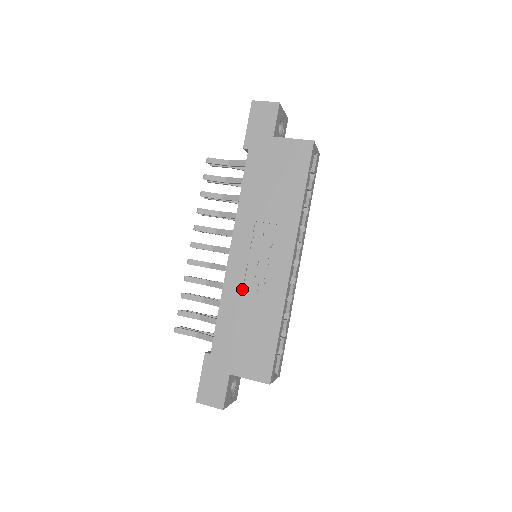
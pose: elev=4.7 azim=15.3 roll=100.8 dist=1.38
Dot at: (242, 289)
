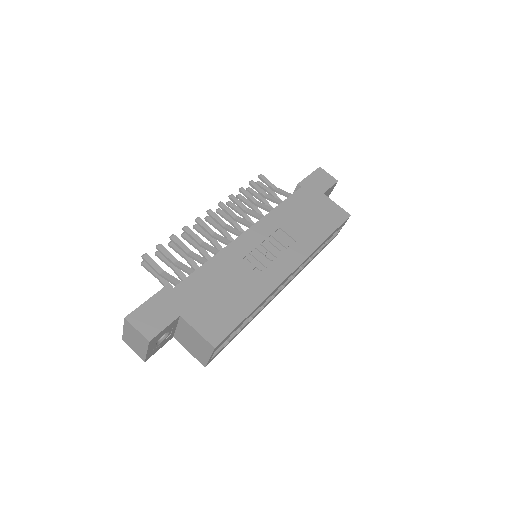
Dot at: (239, 261)
